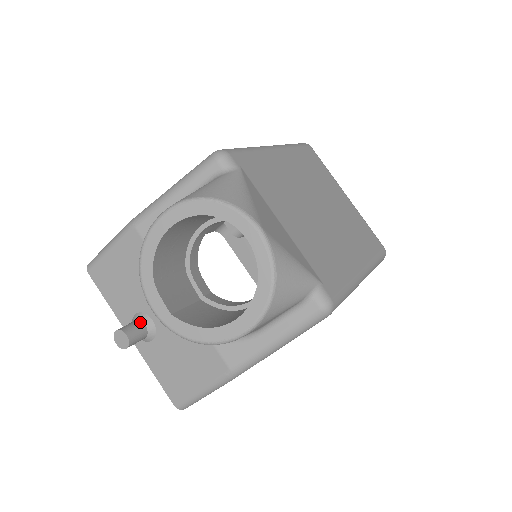
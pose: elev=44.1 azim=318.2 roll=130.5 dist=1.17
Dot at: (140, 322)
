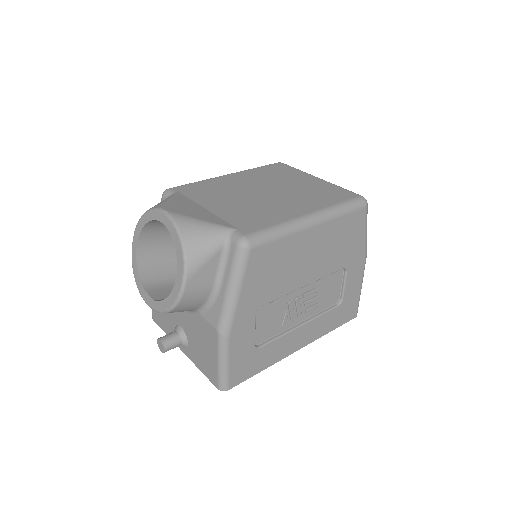
Dot at: (174, 331)
